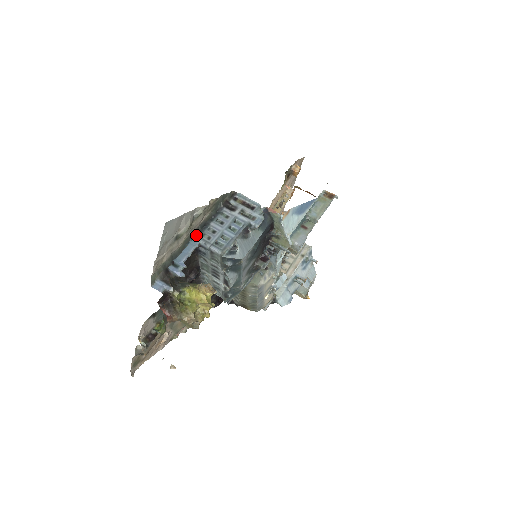
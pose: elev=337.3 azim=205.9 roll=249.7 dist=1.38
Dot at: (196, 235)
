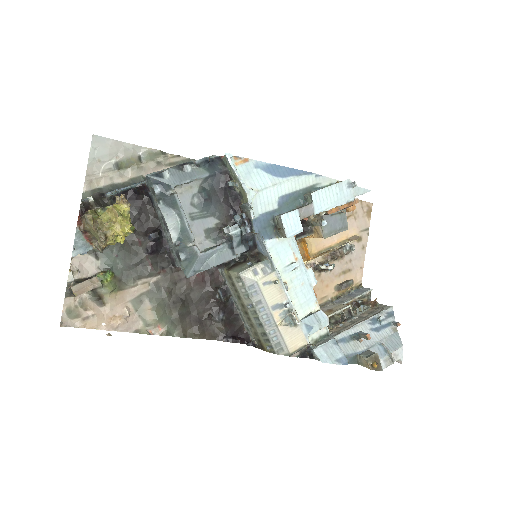
Dot at: occluded
